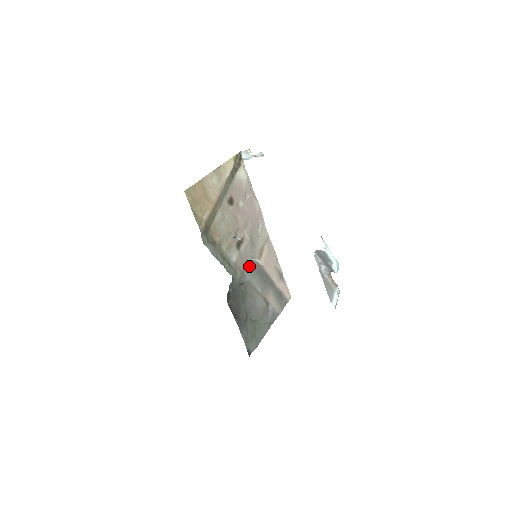
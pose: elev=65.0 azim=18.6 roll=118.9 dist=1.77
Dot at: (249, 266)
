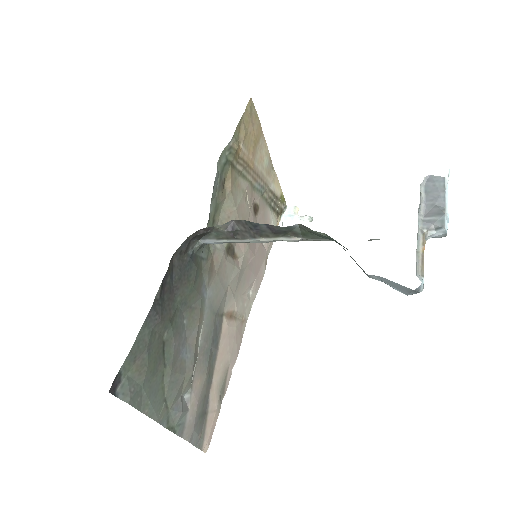
Dot at: (218, 290)
